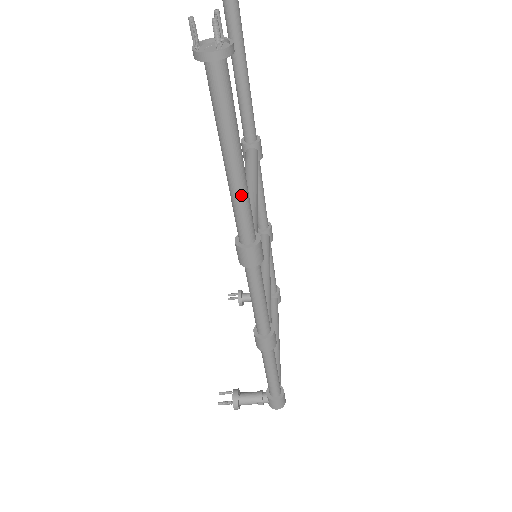
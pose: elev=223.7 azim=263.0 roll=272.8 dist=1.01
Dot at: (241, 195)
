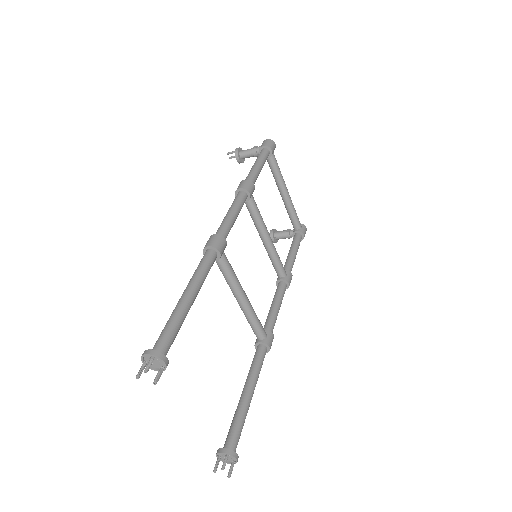
Dot at: (256, 381)
